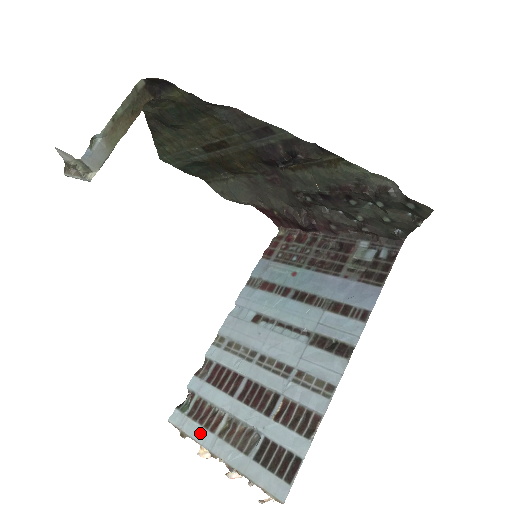
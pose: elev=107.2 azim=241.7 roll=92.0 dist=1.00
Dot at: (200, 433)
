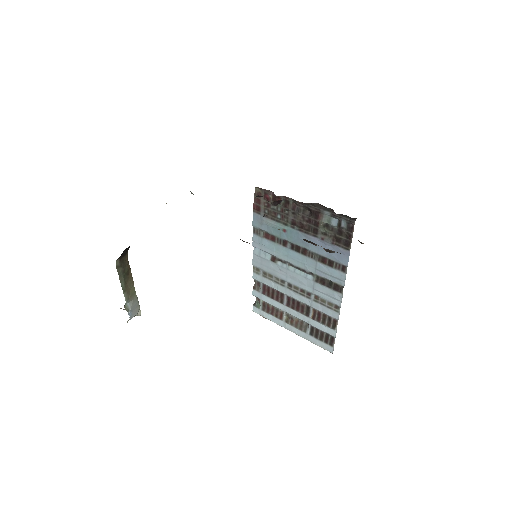
Dot at: (275, 320)
